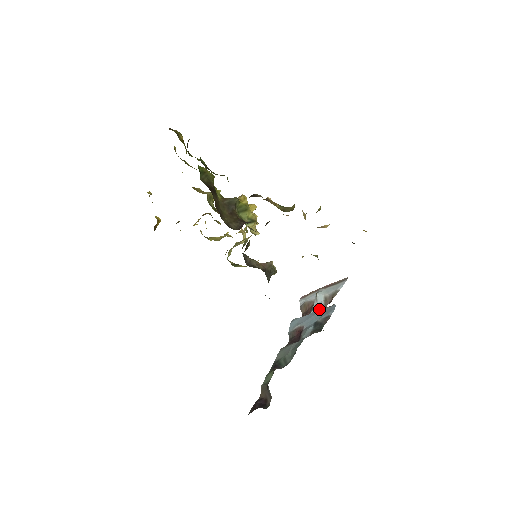
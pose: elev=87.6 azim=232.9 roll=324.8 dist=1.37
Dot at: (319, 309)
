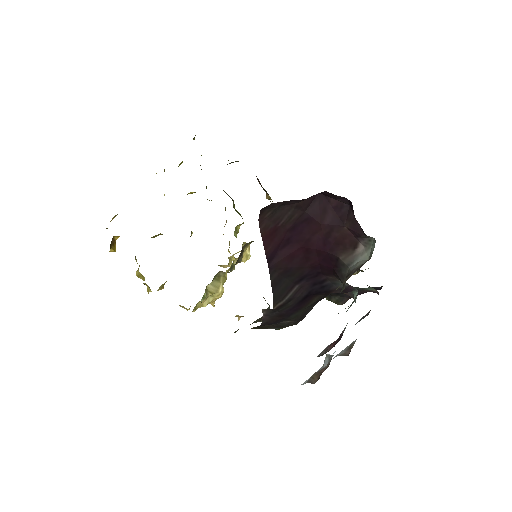
Dot at: occluded
